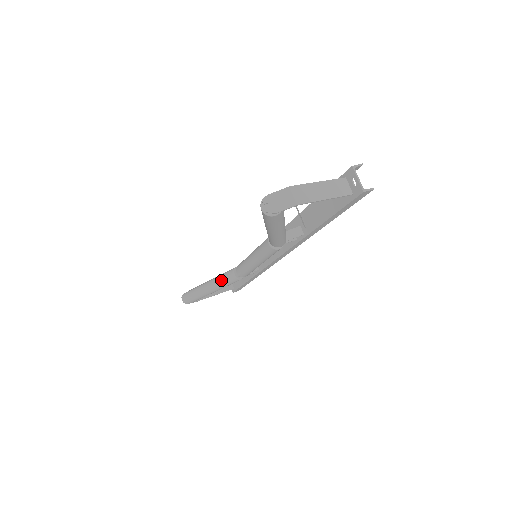
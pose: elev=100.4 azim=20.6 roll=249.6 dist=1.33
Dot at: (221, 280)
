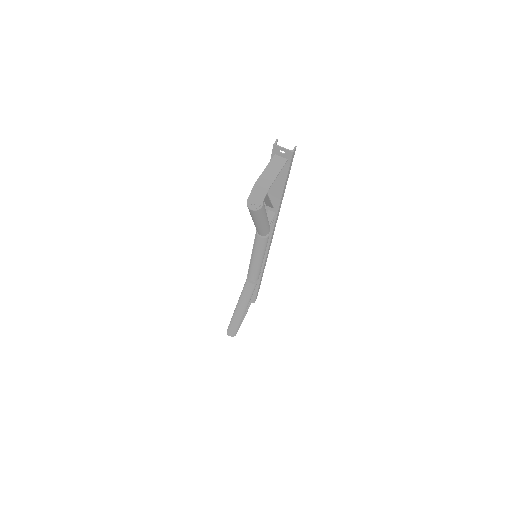
Dot at: (245, 296)
